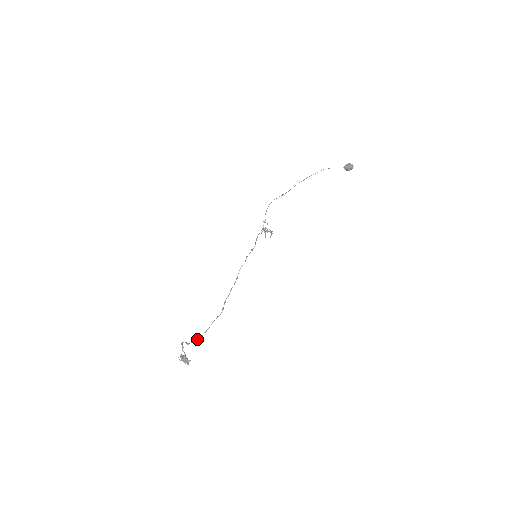
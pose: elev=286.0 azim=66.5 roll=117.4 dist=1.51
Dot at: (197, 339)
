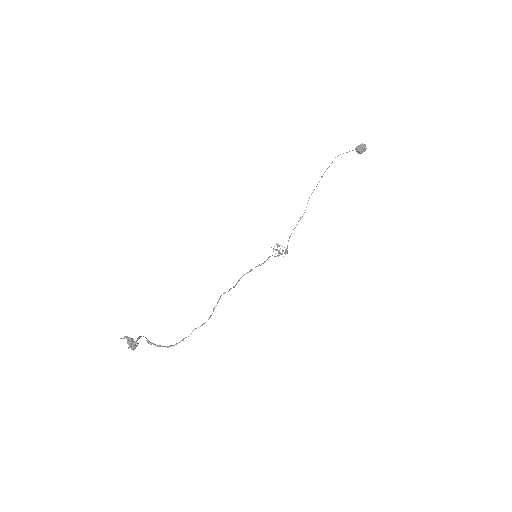
Dot at: occluded
